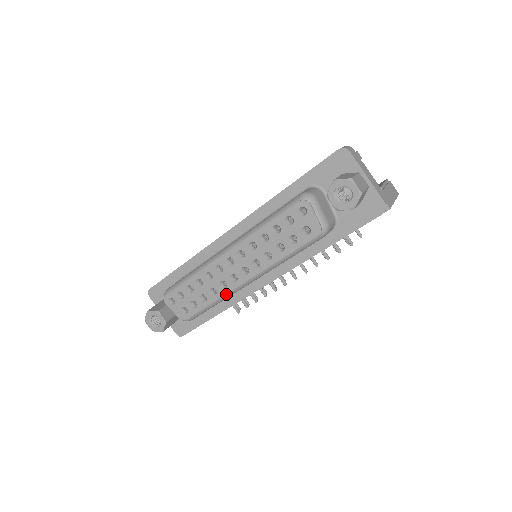
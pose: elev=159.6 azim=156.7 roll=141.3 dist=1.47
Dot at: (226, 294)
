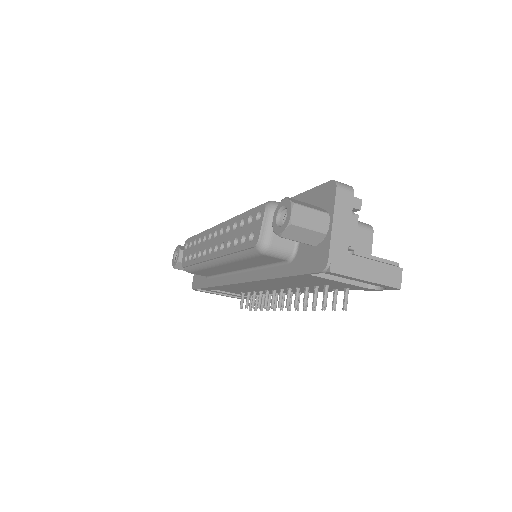
Dot at: (203, 262)
